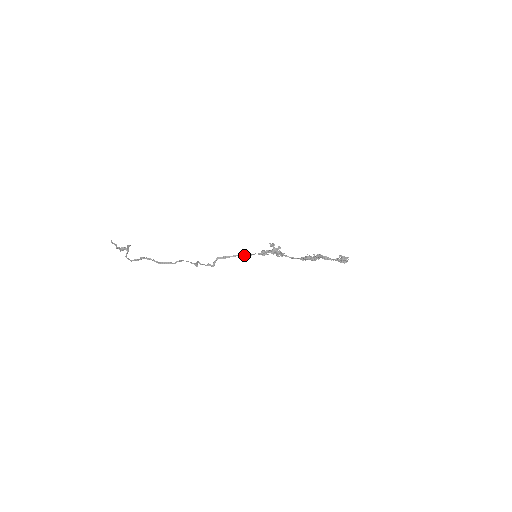
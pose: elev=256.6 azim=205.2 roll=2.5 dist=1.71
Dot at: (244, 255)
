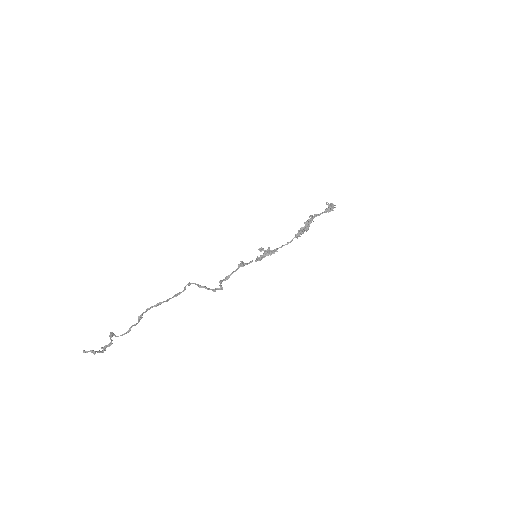
Dot at: (244, 265)
